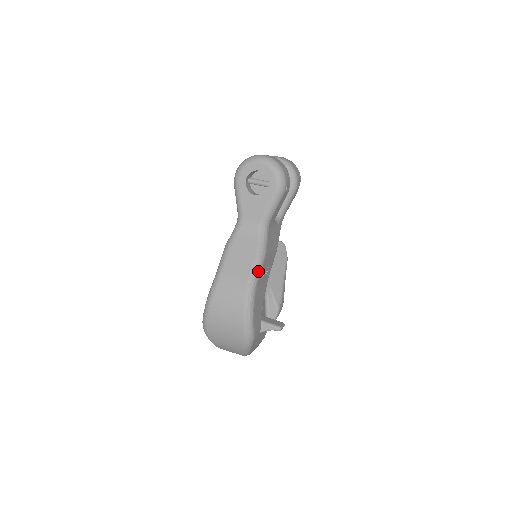
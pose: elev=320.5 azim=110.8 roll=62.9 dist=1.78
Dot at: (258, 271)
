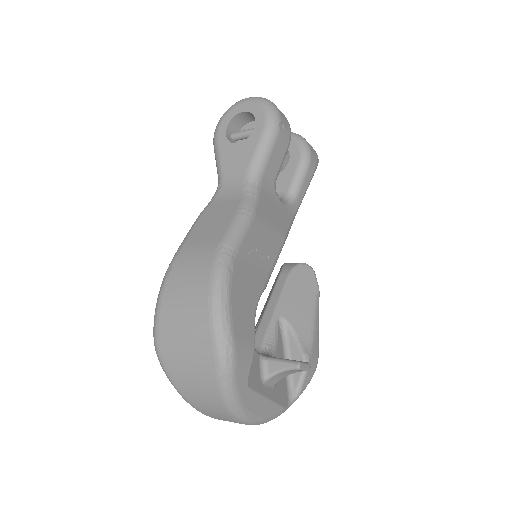
Dot at: (239, 232)
